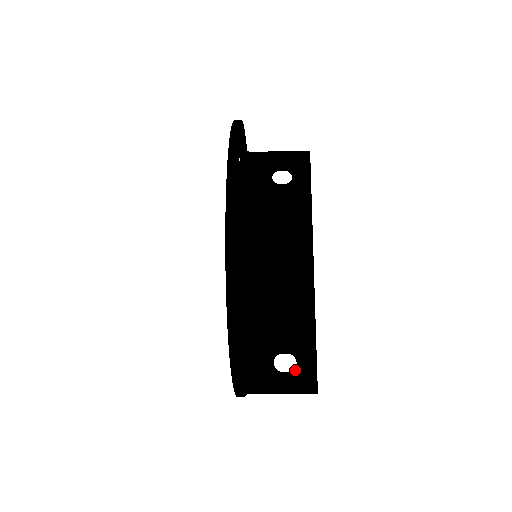
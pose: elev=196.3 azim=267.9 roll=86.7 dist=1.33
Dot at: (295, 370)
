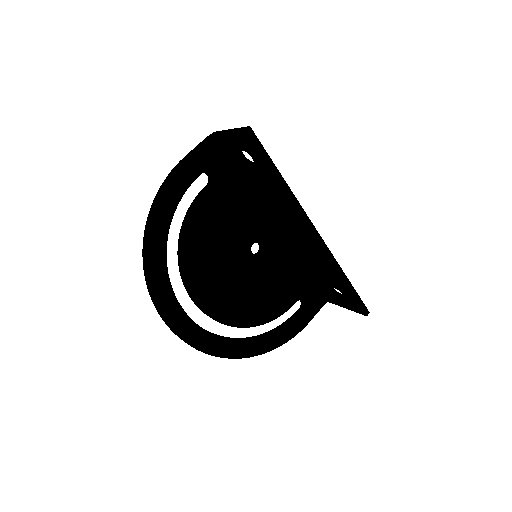
Dot at: (345, 299)
